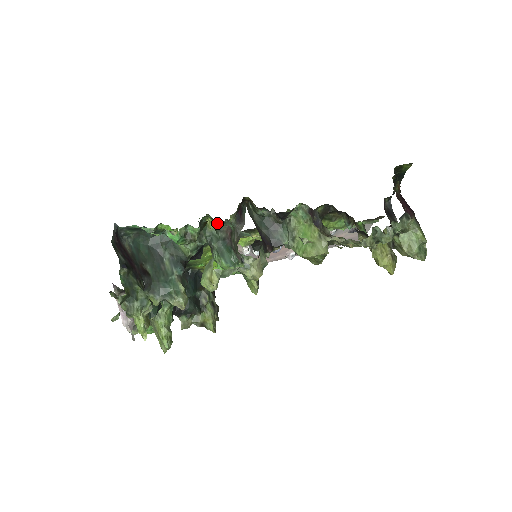
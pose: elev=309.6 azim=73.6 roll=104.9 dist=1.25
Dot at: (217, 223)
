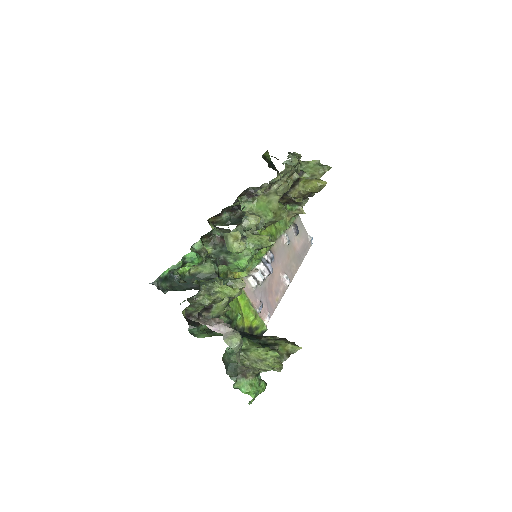
Dot at: (209, 243)
